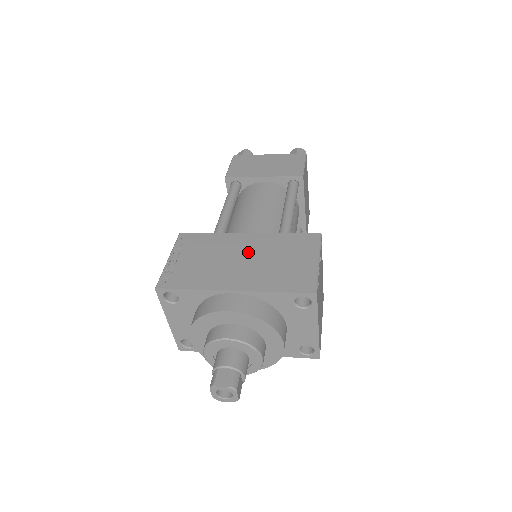
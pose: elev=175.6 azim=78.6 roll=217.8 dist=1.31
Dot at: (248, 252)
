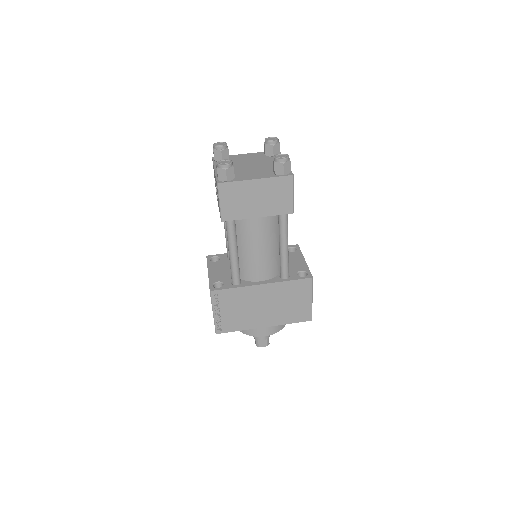
Dot at: (266, 300)
